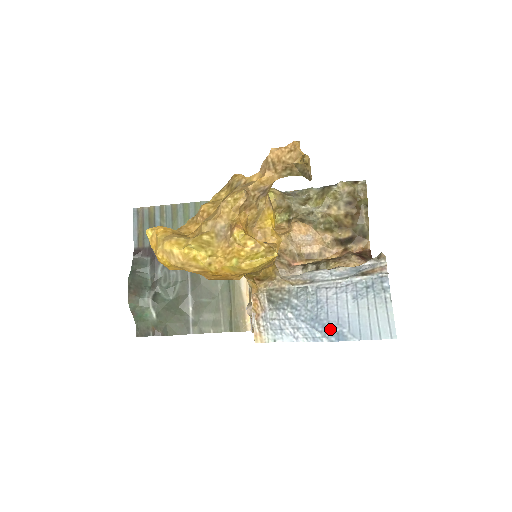
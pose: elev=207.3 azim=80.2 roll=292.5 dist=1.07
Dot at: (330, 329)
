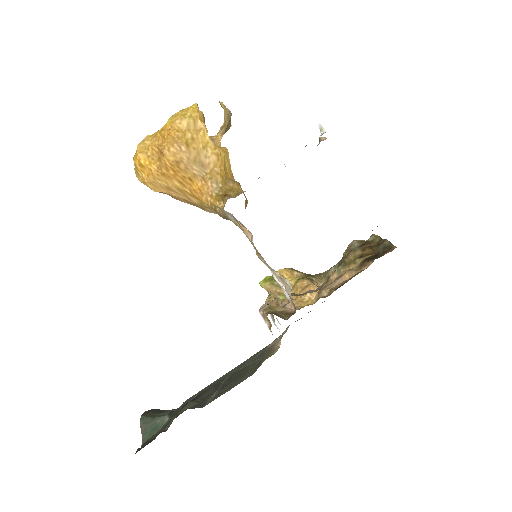
Dot at: occluded
